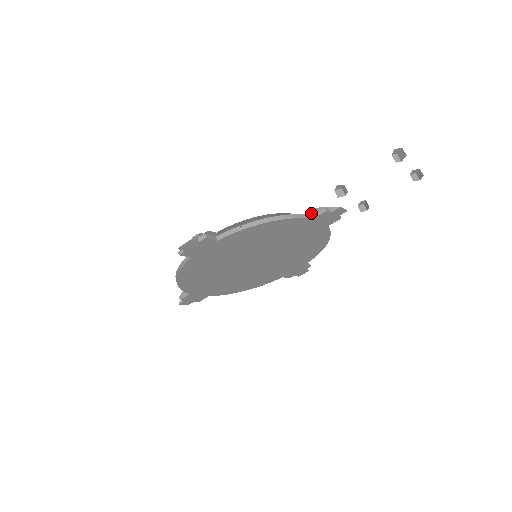
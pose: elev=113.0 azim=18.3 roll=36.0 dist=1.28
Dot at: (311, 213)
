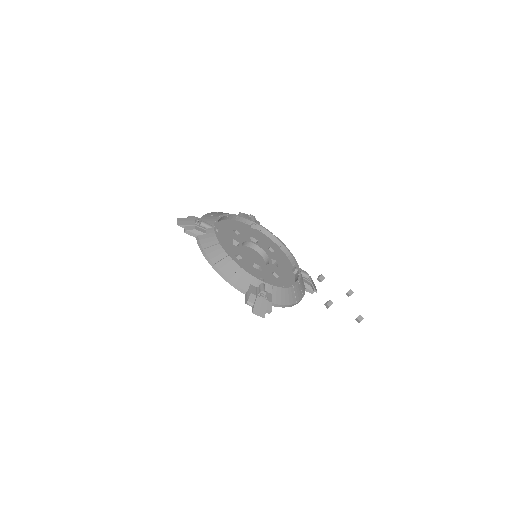
Dot at: (307, 287)
